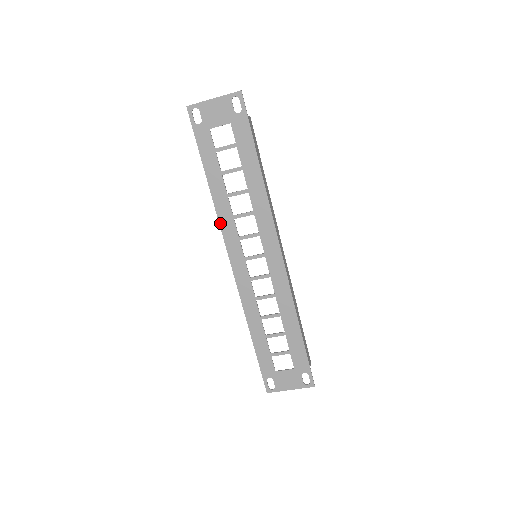
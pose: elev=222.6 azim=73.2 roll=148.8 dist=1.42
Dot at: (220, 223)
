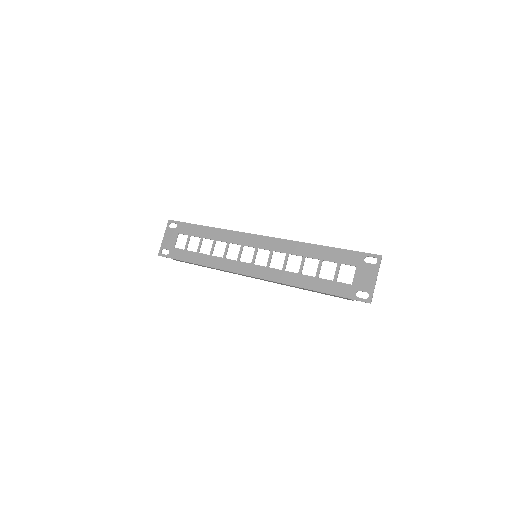
Dot at: (222, 269)
